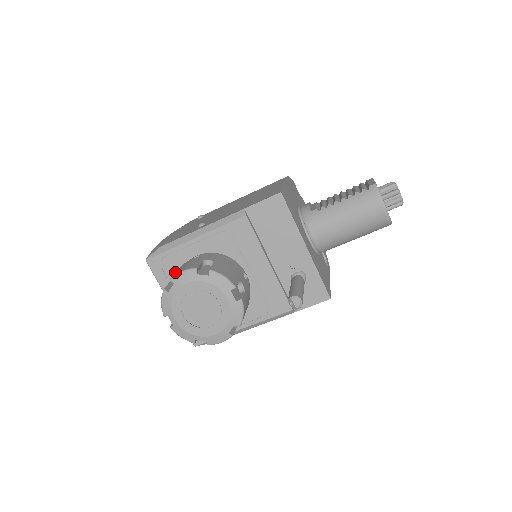
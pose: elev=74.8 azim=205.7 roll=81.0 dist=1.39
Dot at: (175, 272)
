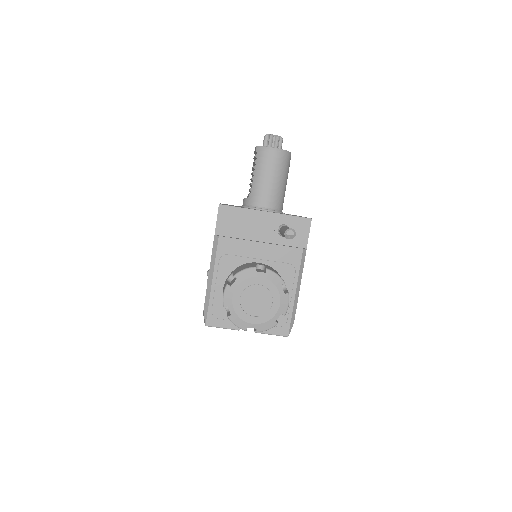
Dot at: (226, 311)
